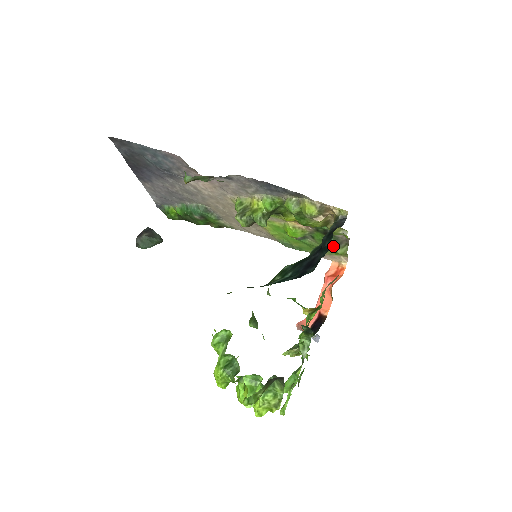
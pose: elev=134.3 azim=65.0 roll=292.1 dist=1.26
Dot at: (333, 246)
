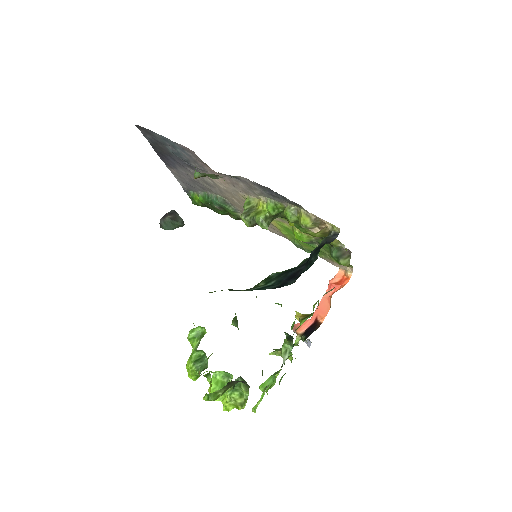
Dot at: (336, 256)
